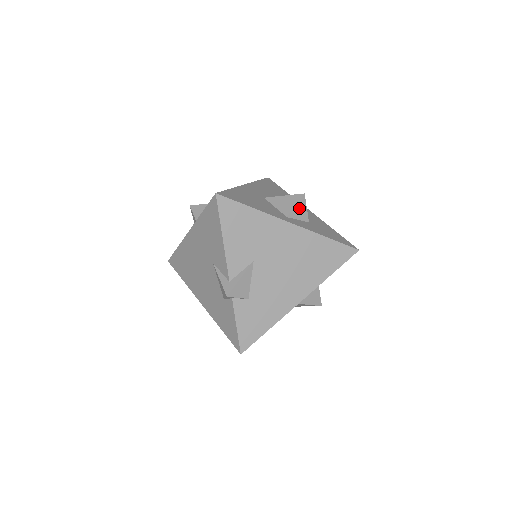
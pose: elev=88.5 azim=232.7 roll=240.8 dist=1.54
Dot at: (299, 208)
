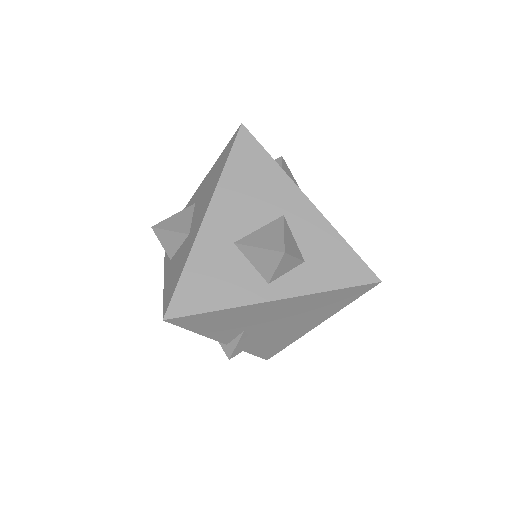
Dot at: (283, 266)
